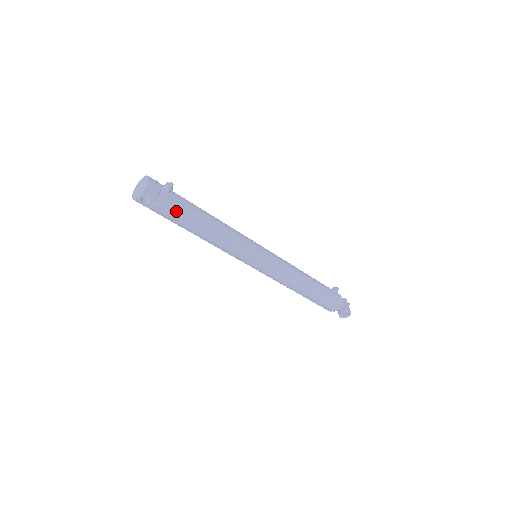
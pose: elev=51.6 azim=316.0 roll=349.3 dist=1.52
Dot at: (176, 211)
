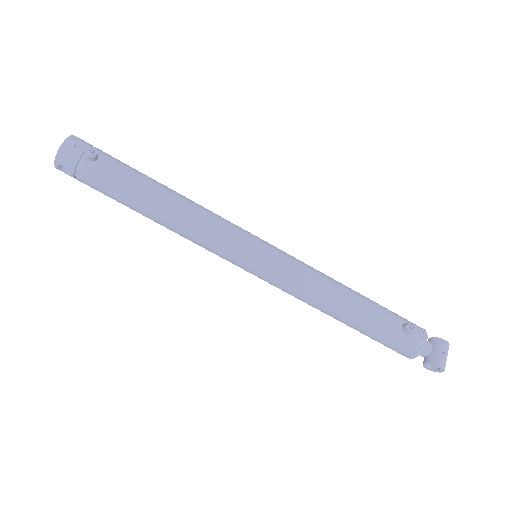
Dot at: (106, 187)
